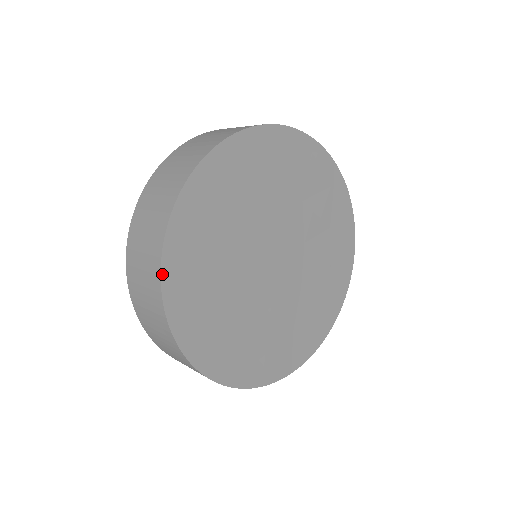
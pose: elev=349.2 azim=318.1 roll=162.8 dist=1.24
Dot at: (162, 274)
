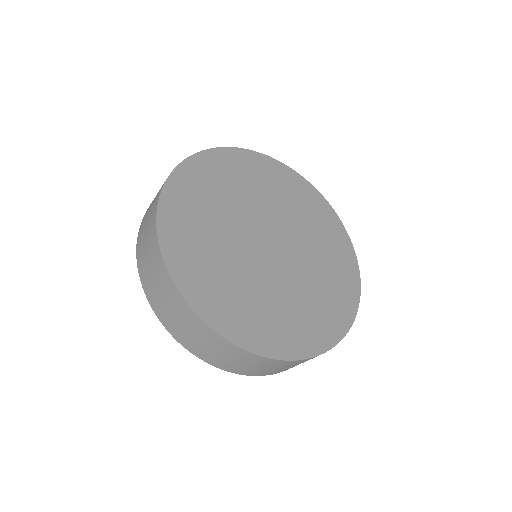
Dot at: (162, 192)
